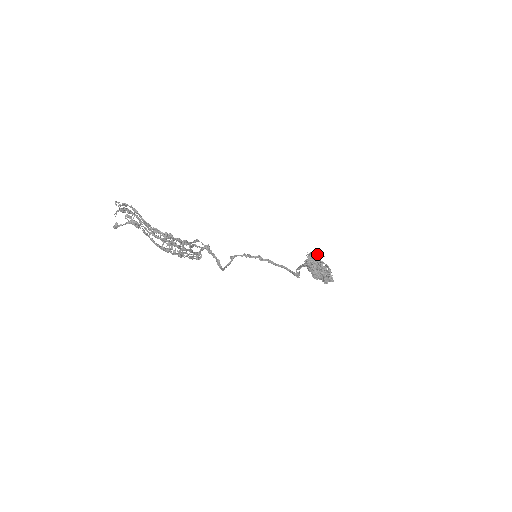
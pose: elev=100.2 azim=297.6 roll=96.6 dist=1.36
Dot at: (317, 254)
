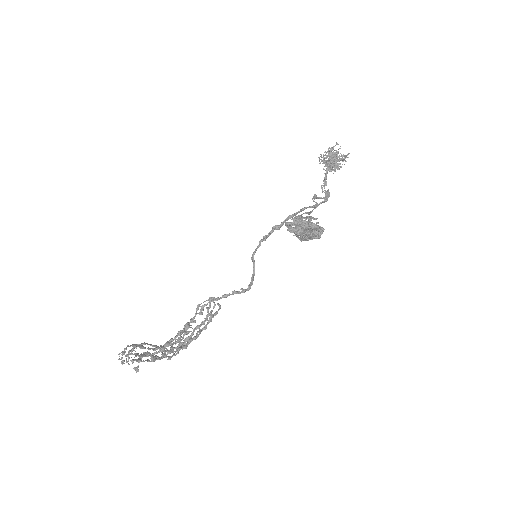
Dot at: (328, 149)
